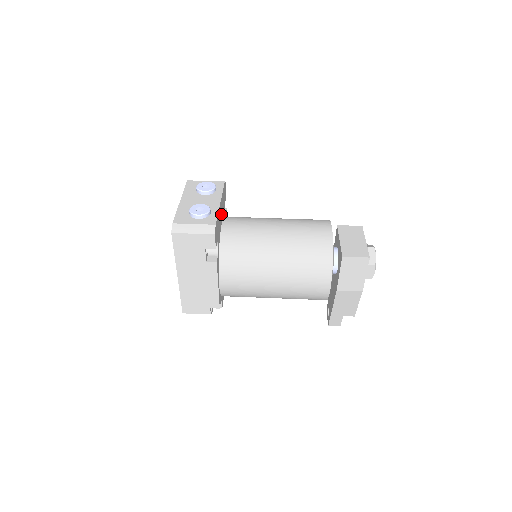
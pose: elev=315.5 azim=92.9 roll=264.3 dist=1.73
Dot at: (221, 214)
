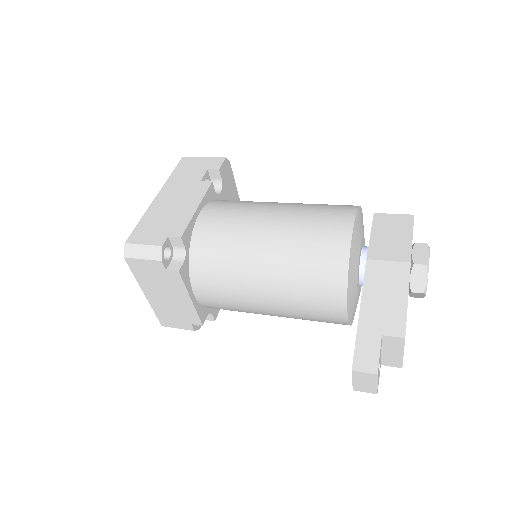
Dot at: occluded
